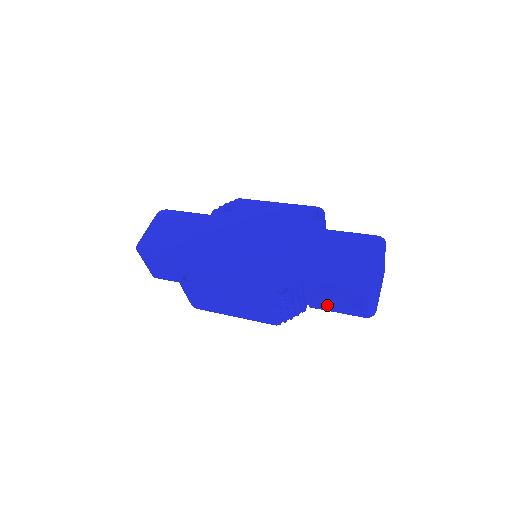
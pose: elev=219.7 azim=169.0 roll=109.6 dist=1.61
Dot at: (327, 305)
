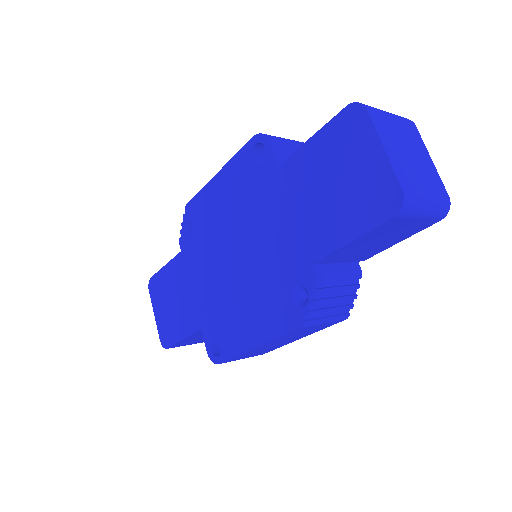
Dot at: (378, 248)
